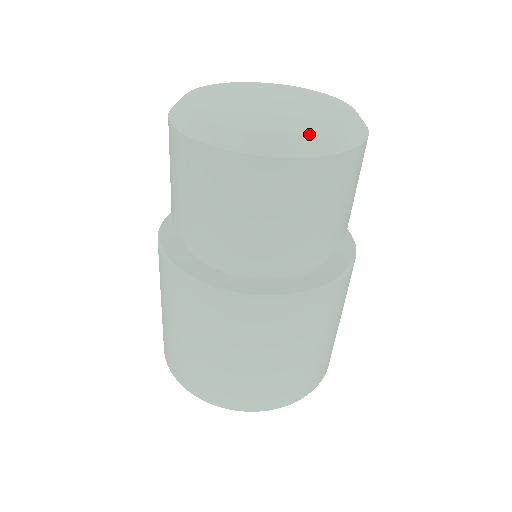
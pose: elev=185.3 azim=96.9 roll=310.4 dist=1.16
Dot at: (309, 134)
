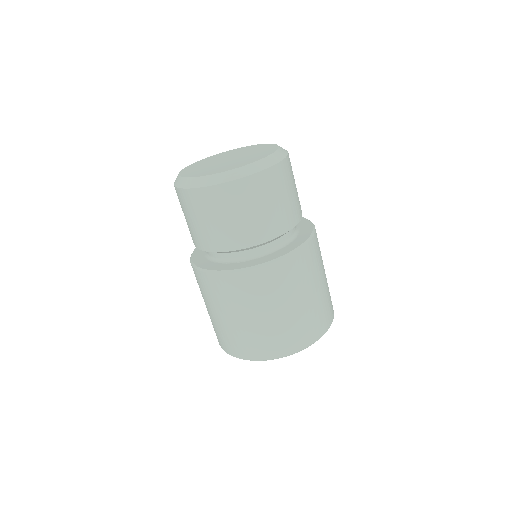
Dot at: (200, 176)
